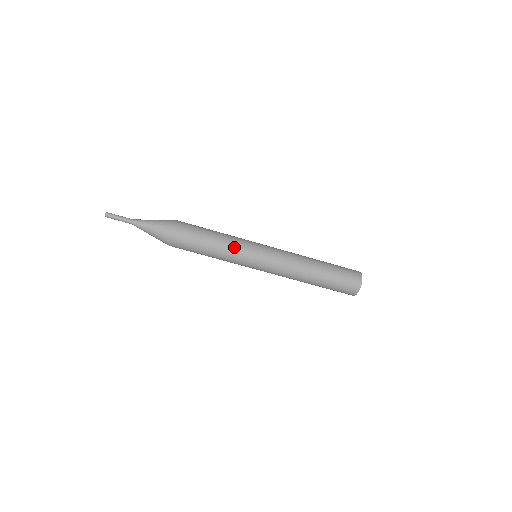
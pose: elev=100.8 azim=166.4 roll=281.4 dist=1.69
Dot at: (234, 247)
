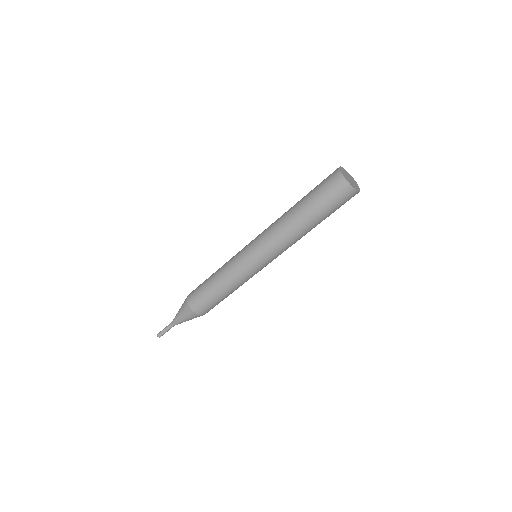
Dot at: (229, 270)
